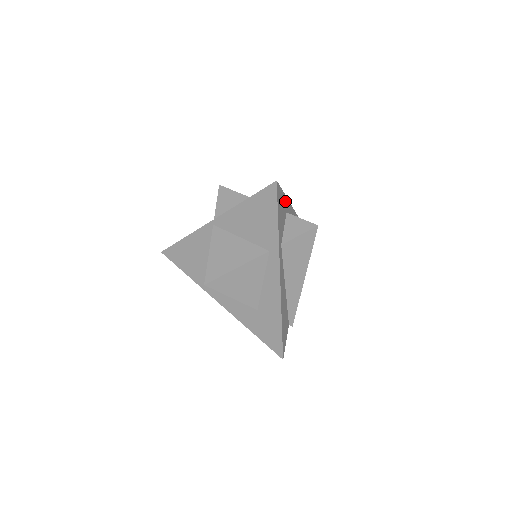
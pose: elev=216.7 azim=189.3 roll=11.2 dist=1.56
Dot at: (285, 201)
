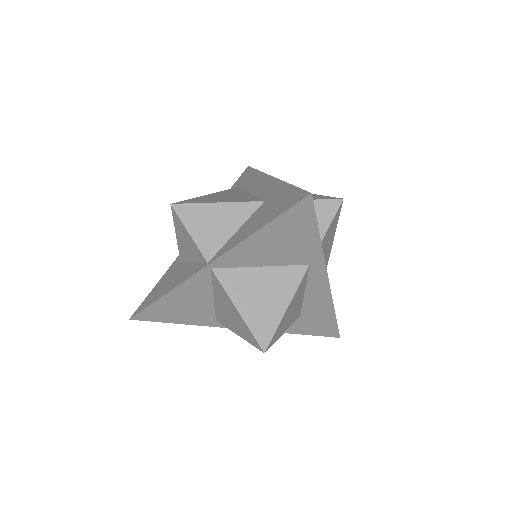
Dot at: occluded
